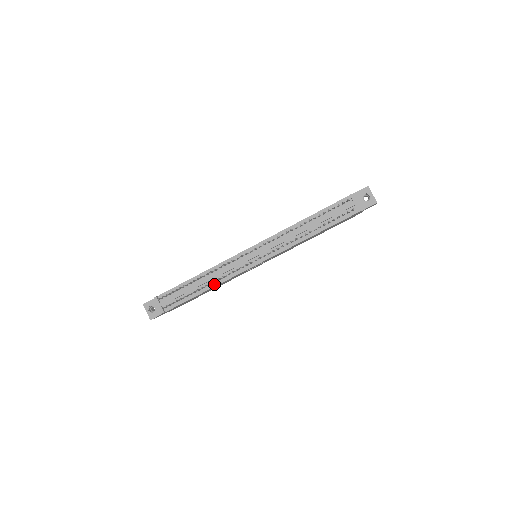
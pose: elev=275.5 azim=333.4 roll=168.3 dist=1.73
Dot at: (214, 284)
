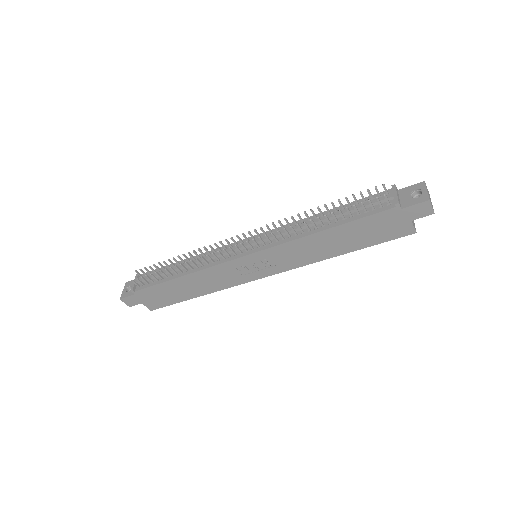
Dot at: (193, 270)
